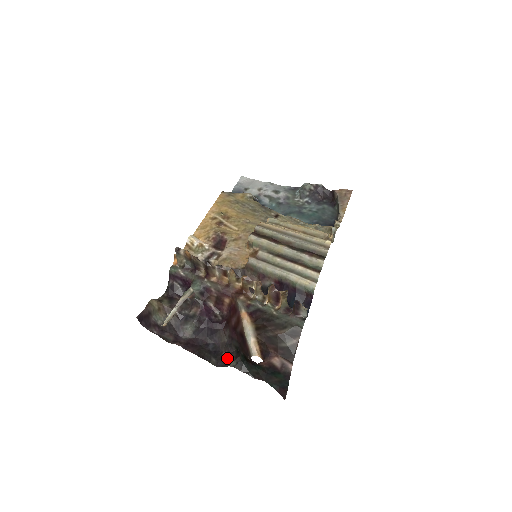
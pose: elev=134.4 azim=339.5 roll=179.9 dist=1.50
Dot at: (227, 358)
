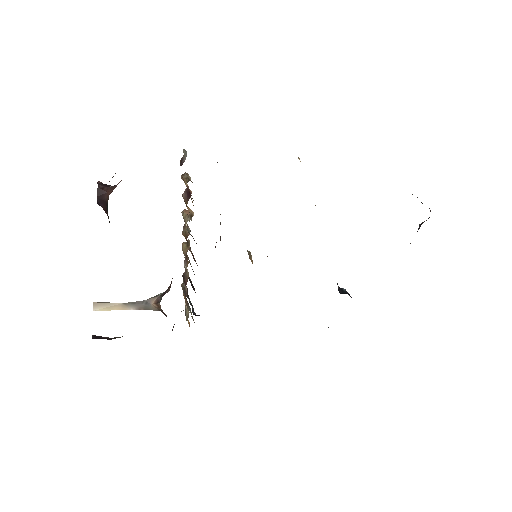
Dot at: occluded
